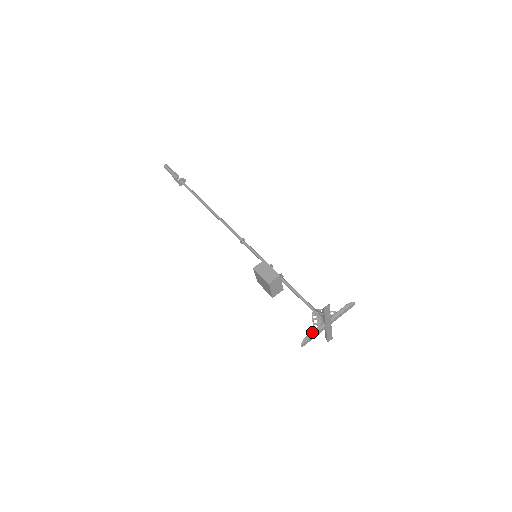
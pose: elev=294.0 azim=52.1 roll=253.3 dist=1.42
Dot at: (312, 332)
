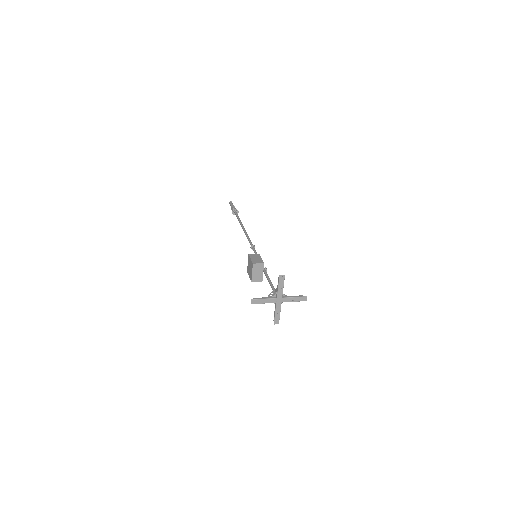
Dot at: (264, 297)
